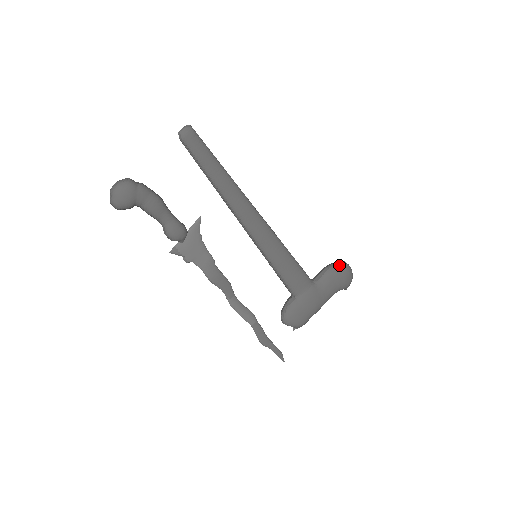
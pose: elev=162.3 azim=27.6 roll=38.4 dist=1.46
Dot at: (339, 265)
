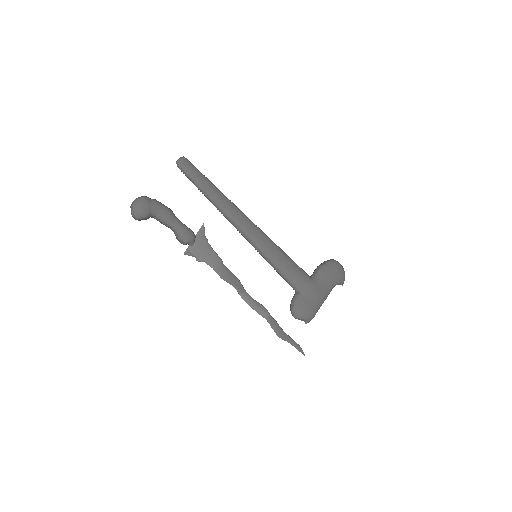
Dot at: (329, 261)
